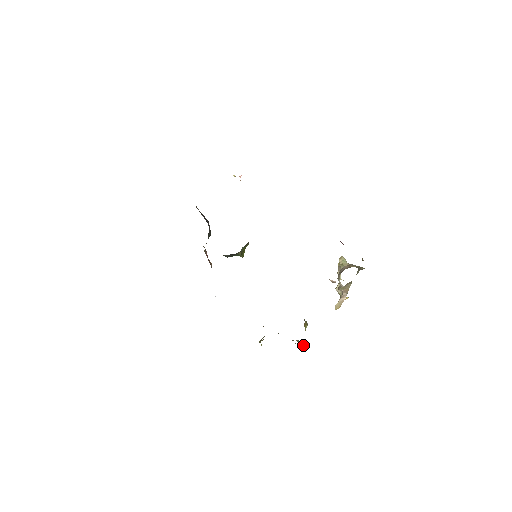
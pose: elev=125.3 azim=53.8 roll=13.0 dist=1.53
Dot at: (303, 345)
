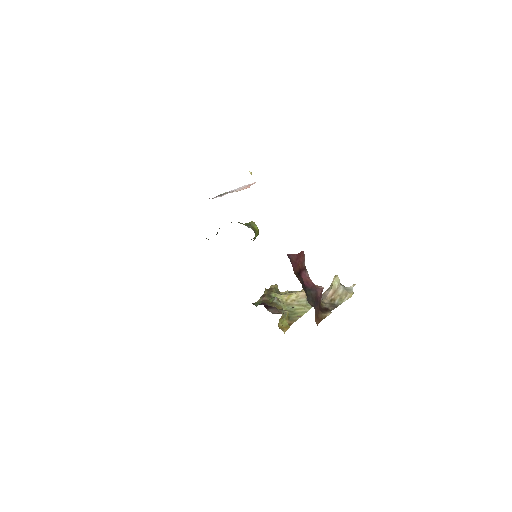
Dot at: (292, 311)
